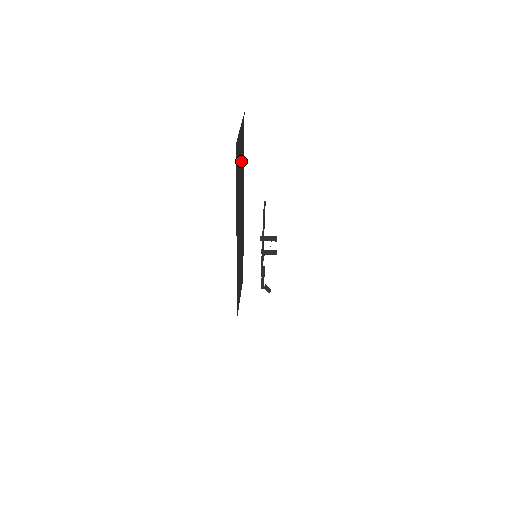
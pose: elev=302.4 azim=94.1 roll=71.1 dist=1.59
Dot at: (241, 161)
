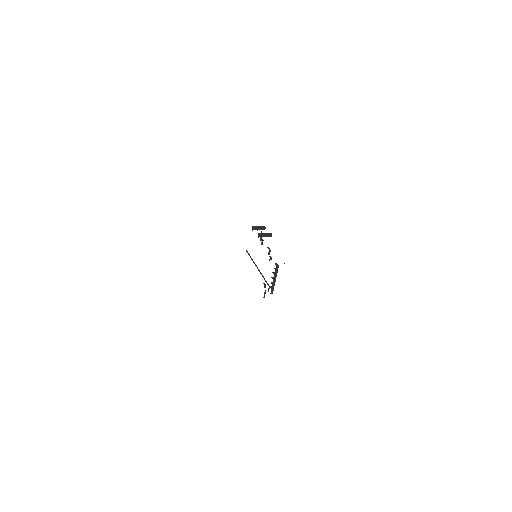
Dot at: occluded
